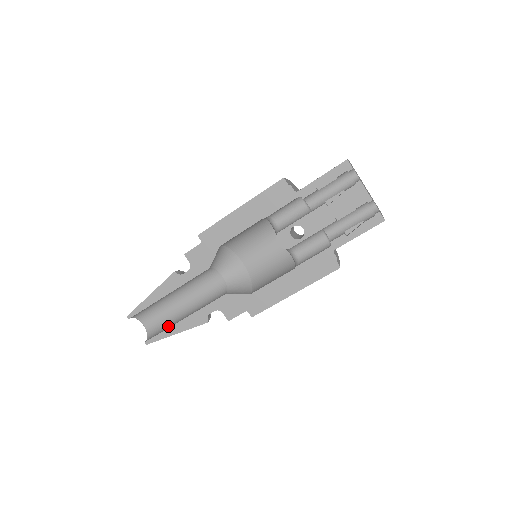
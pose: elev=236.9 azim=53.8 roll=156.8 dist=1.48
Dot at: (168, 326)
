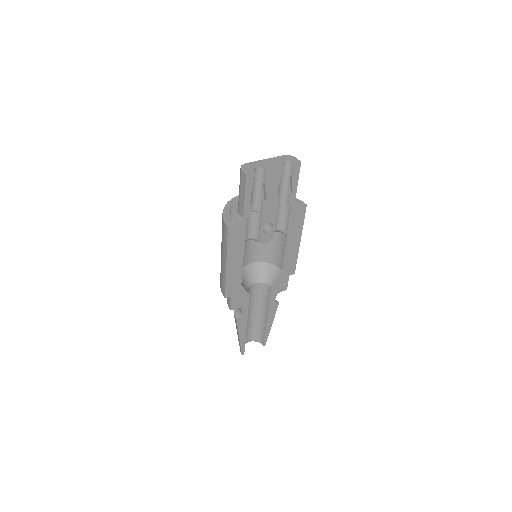
Dot at: (263, 329)
